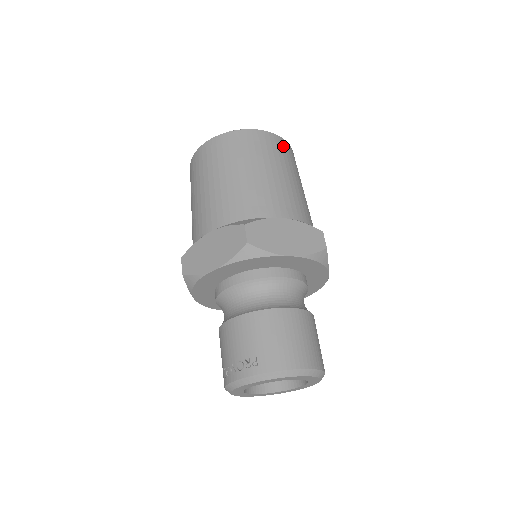
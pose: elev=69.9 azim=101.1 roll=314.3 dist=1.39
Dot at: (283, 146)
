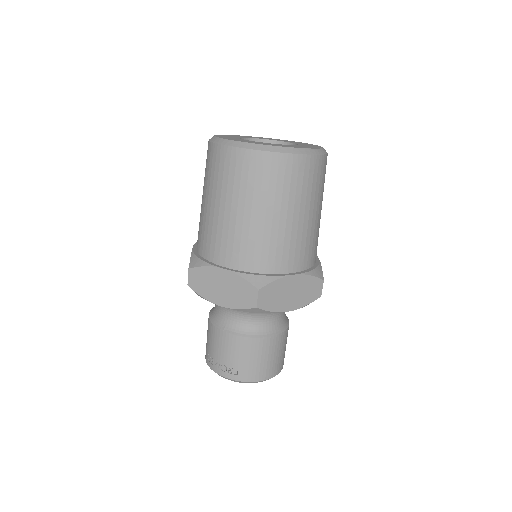
Dot at: (320, 168)
